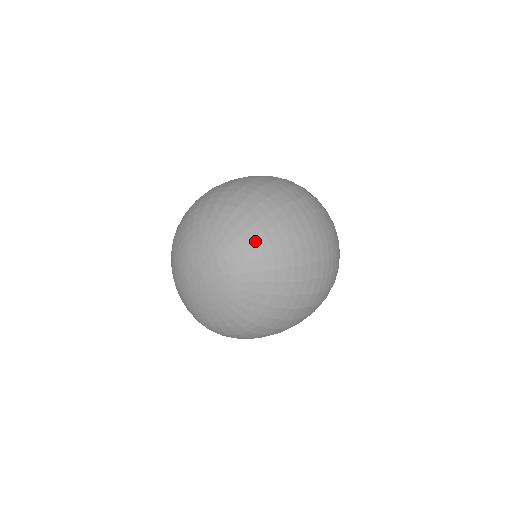
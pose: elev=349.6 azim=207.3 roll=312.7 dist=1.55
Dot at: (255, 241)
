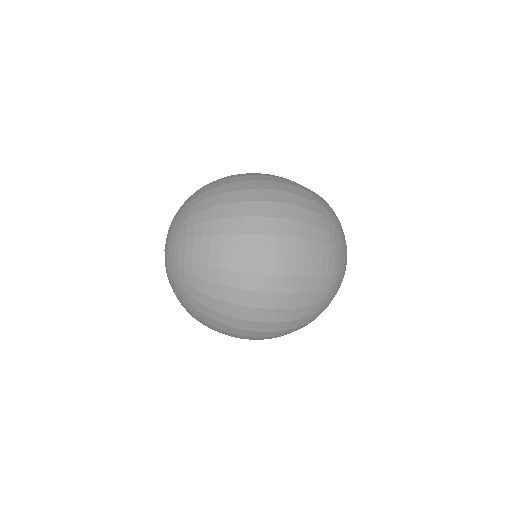
Dot at: (184, 253)
